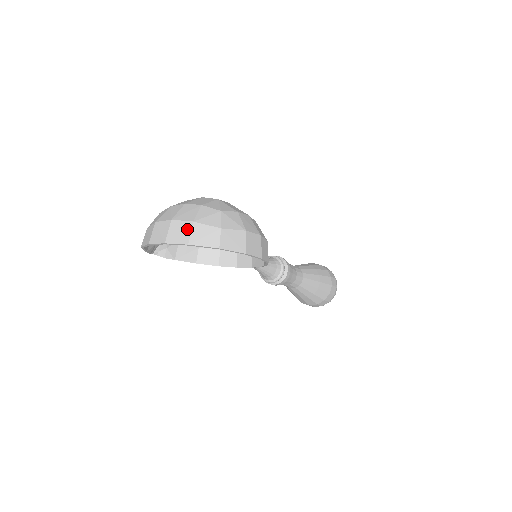
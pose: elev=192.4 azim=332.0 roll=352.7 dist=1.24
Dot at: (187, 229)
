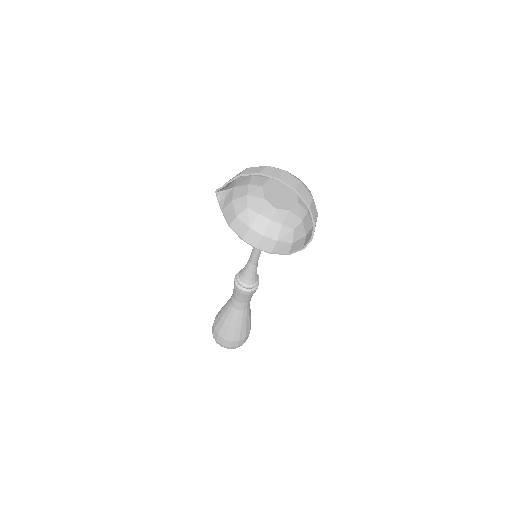
Dot at: (296, 181)
